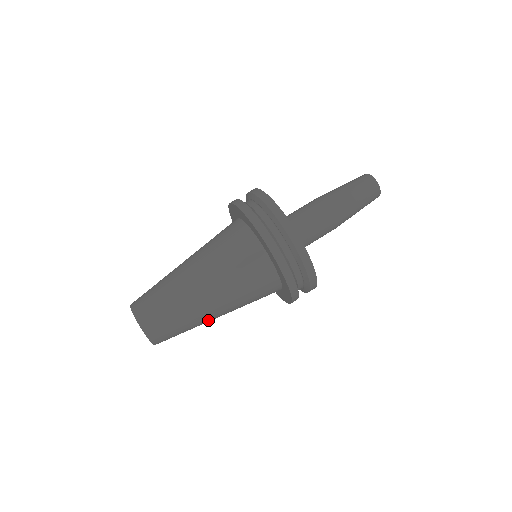
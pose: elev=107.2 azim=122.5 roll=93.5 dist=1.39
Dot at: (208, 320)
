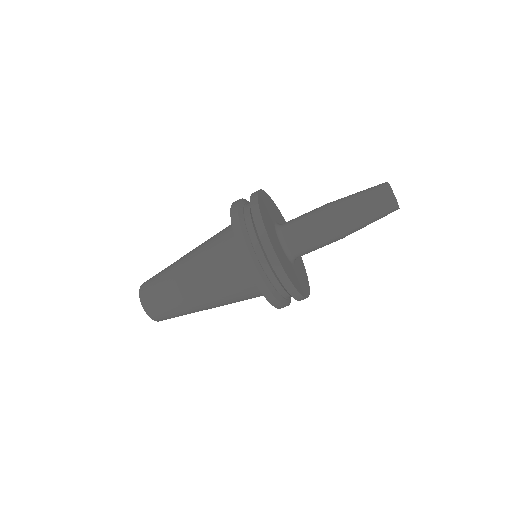
Dot at: occluded
